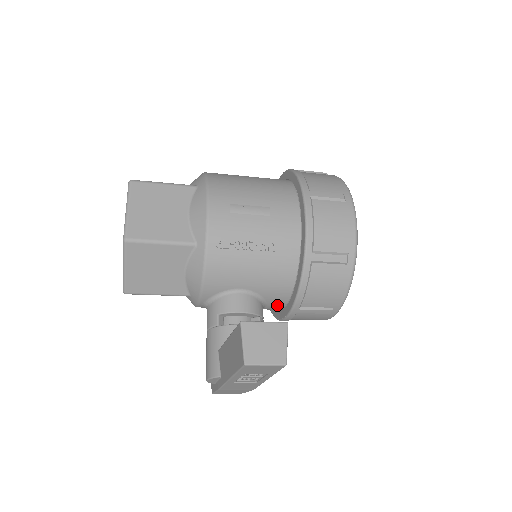
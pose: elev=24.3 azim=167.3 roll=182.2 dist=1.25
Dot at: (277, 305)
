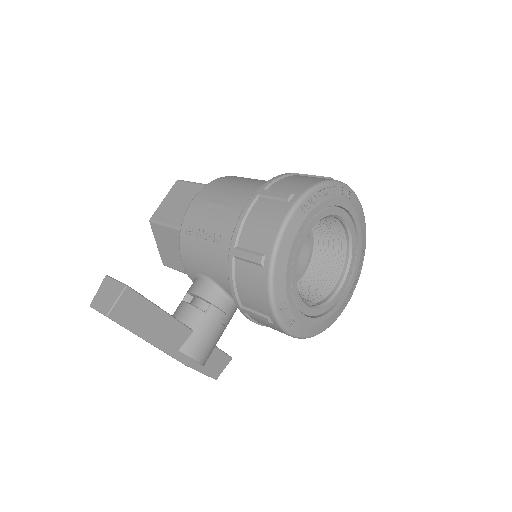
Dot at: occluded
